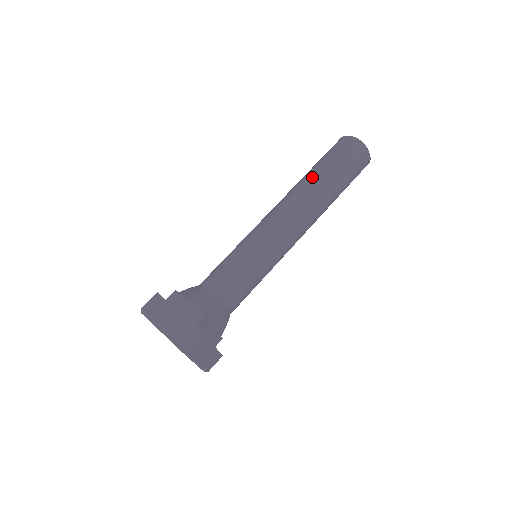
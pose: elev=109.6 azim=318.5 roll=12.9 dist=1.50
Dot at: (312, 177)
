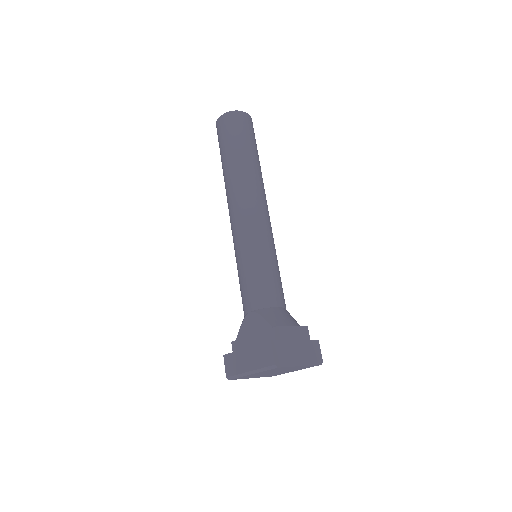
Dot at: (252, 163)
